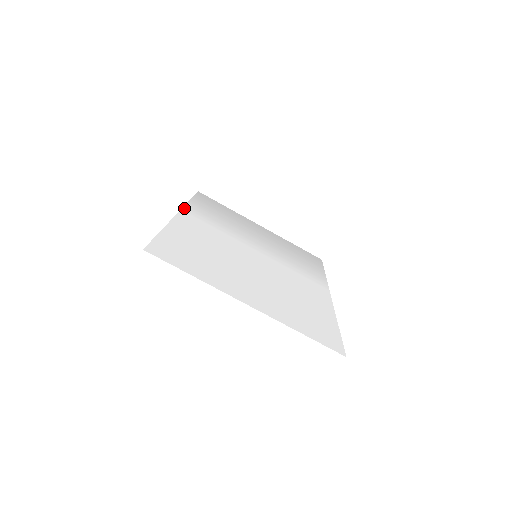
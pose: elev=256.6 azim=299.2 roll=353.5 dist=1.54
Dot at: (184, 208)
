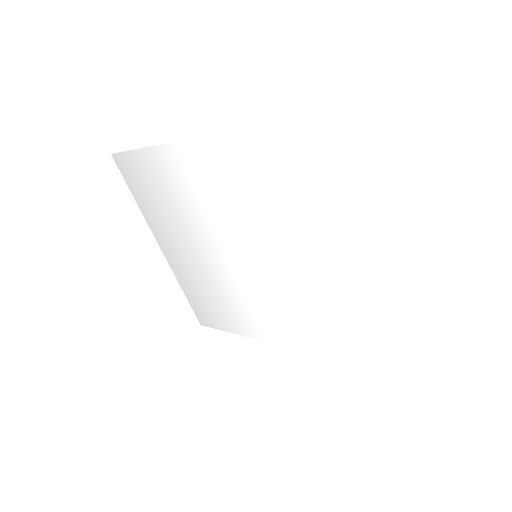
Dot at: (182, 142)
